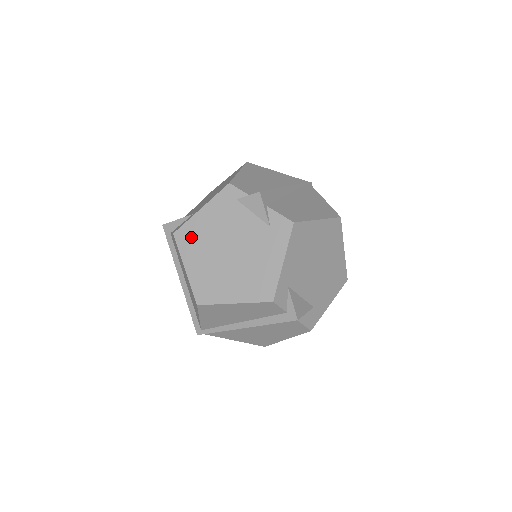
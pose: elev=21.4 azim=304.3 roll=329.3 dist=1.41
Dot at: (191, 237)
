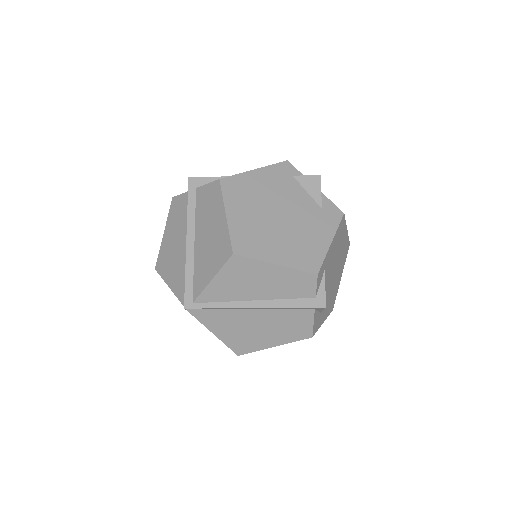
Dot at: (239, 189)
